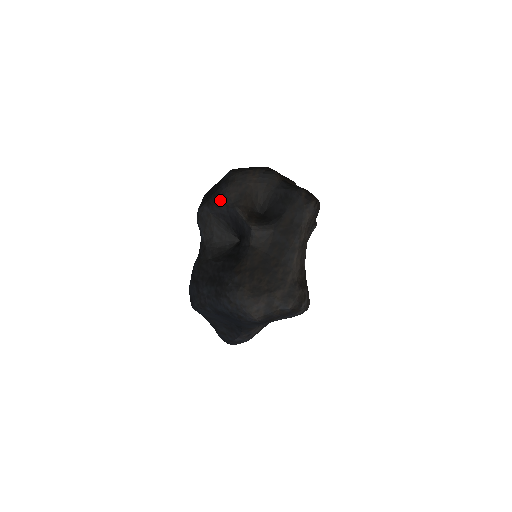
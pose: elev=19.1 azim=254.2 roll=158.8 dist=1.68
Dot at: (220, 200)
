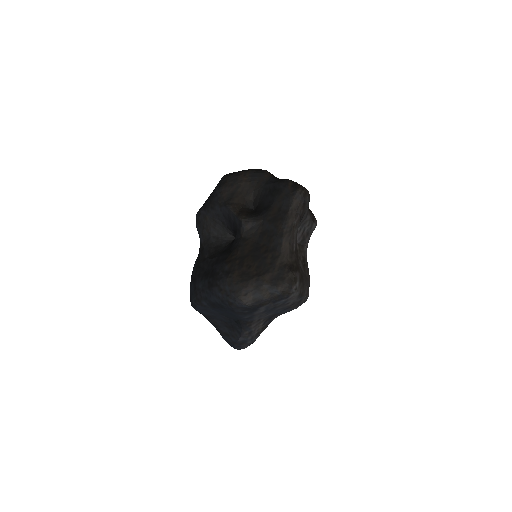
Dot at: (214, 201)
